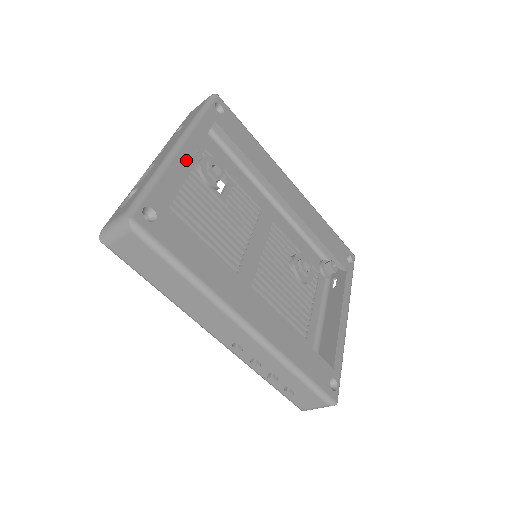
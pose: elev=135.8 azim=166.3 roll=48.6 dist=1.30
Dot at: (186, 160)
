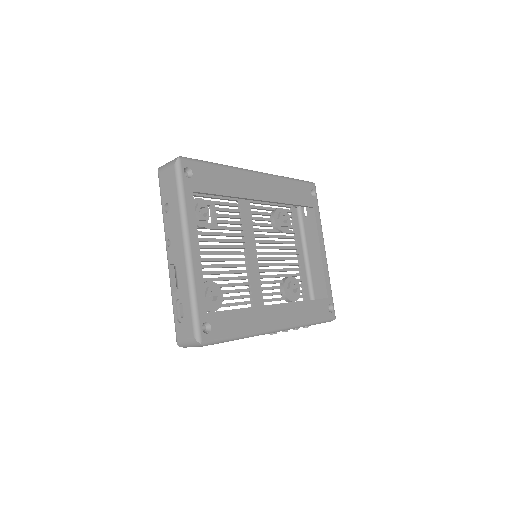
Dot at: (199, 258)
